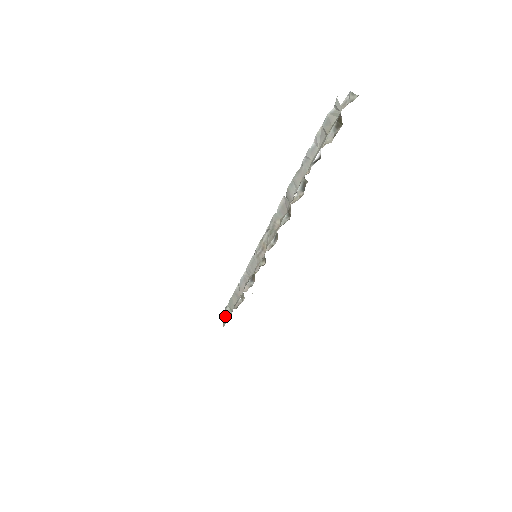
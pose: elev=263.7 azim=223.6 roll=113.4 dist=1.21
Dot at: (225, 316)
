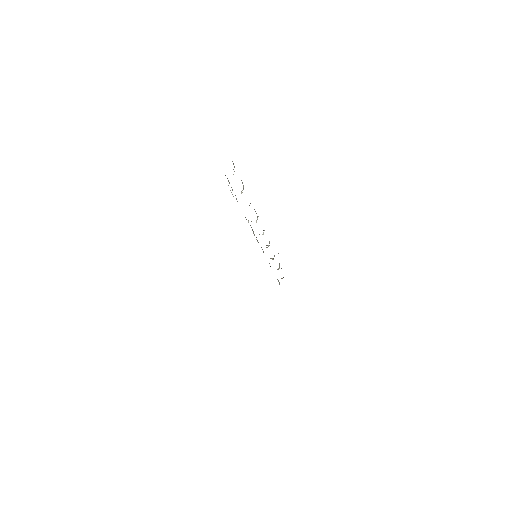
Dot at: (279, 284)
